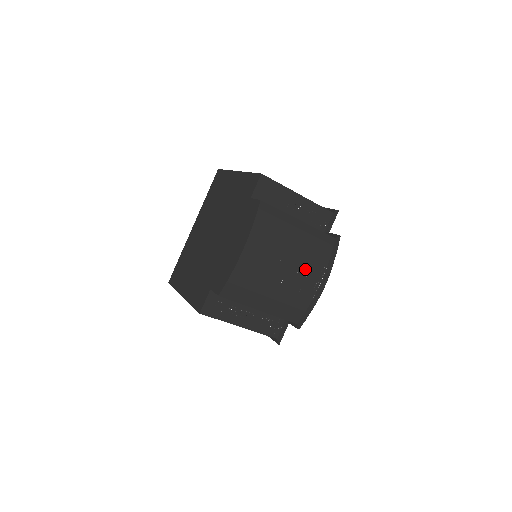
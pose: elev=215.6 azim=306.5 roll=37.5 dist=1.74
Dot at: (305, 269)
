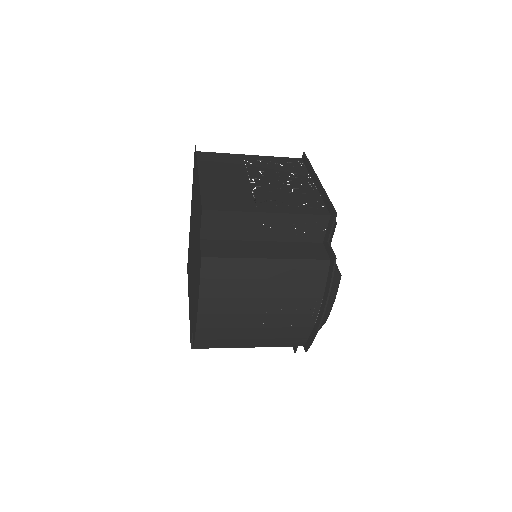
Dot at: (291, 307)
